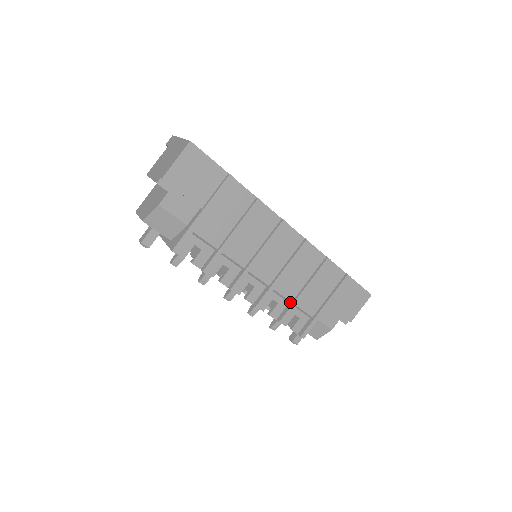
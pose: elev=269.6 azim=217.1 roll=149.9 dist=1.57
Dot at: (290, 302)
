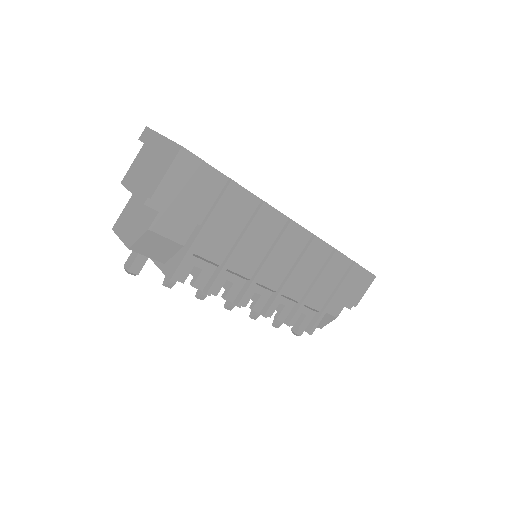
Dot at: (297, 302)
